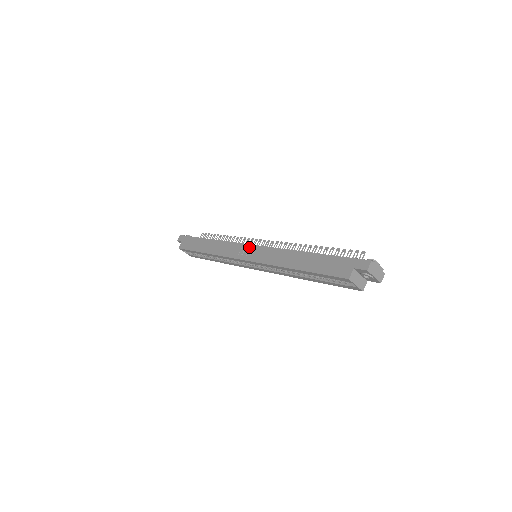
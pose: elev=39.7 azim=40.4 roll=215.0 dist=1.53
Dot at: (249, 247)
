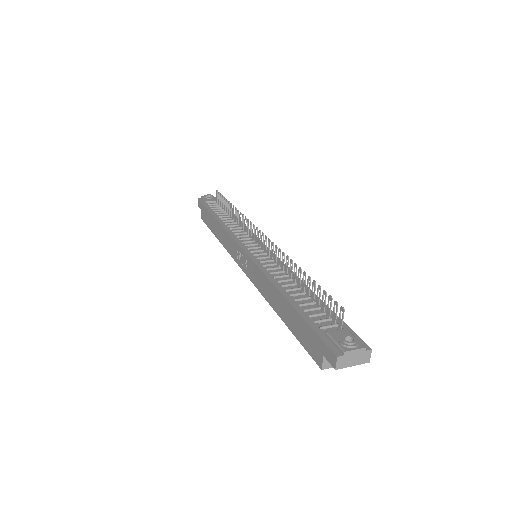
Dot at: (242, 253)
